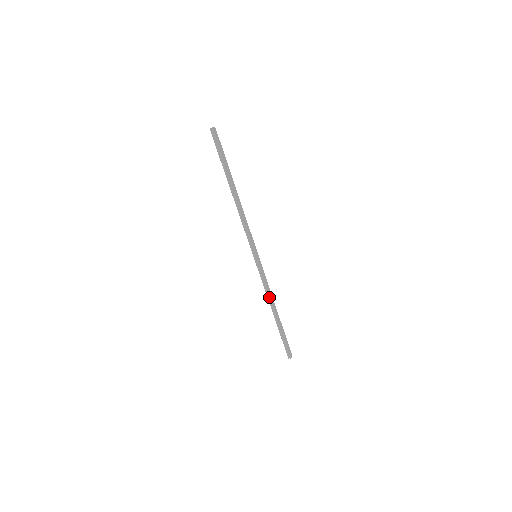
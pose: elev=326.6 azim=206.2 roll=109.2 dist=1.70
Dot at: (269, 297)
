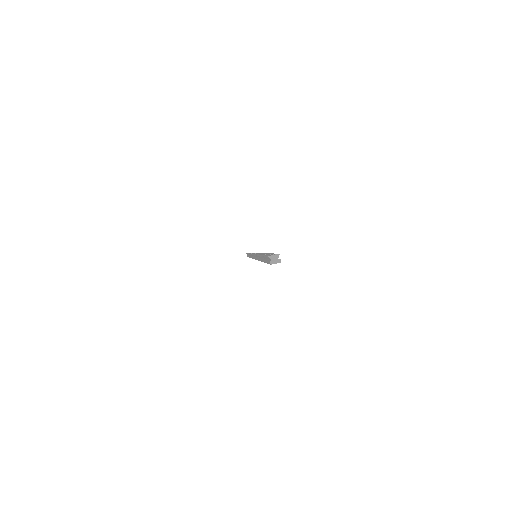
Dot at: occluded
